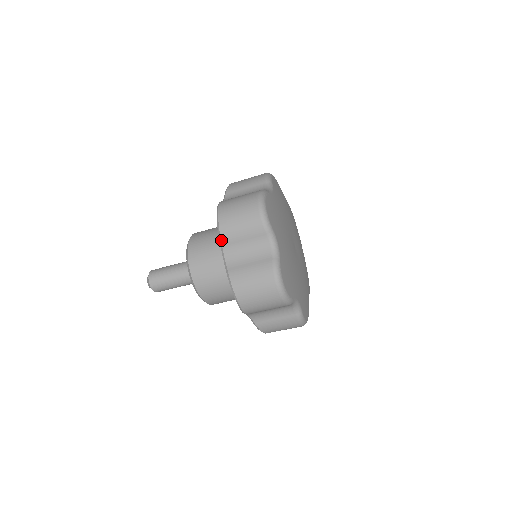
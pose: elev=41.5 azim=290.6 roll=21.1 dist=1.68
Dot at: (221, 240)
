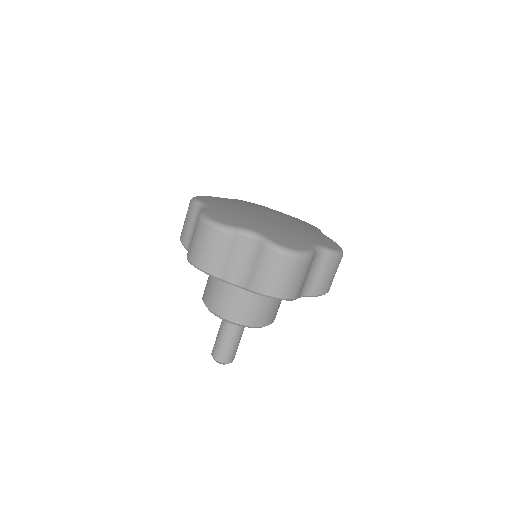
Dot at: (183, 244)
